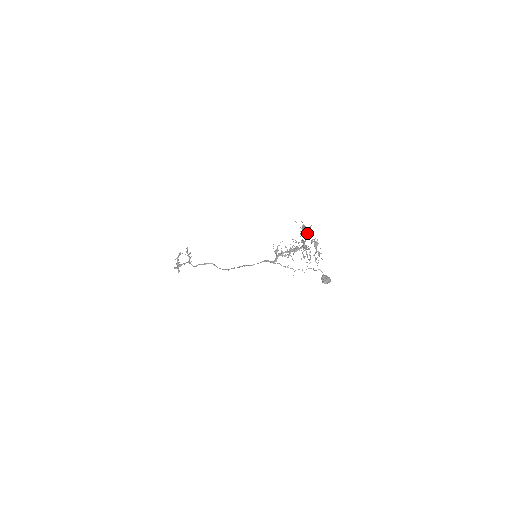
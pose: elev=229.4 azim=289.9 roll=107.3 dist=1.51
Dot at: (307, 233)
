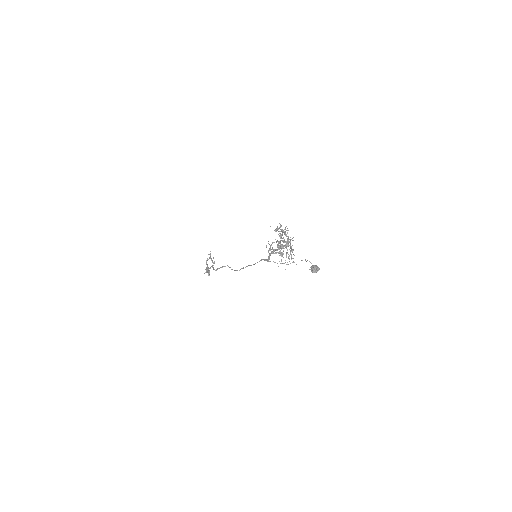
Dot at: (282, 233)
